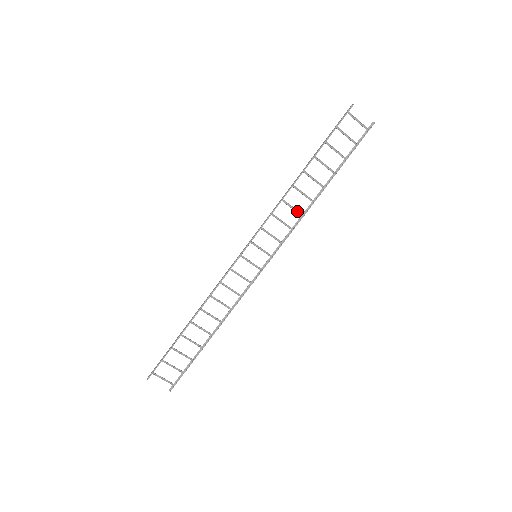
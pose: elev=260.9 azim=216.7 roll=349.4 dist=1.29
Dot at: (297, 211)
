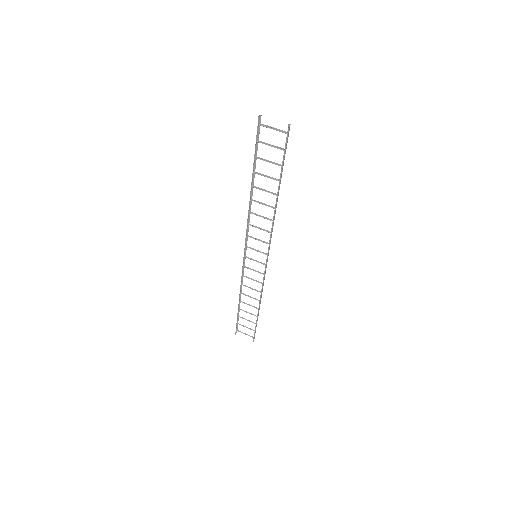
Dot at: (267, 218)
